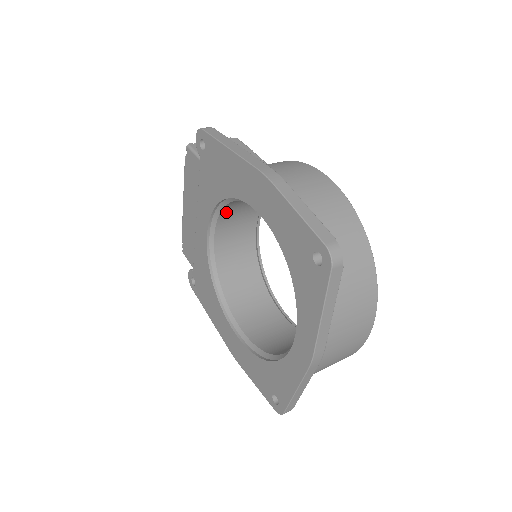
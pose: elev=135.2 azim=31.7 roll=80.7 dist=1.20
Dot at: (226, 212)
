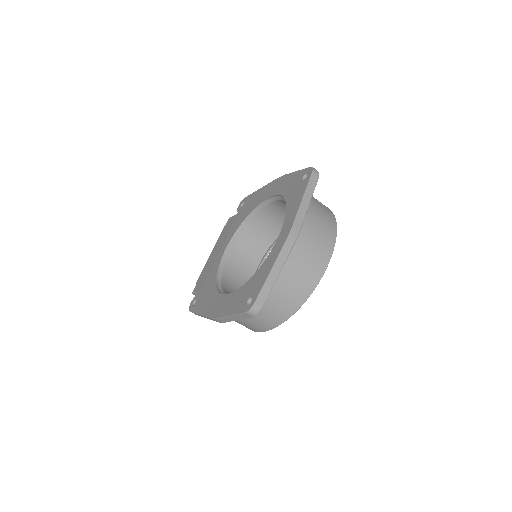
Dot at: (243, 237)
